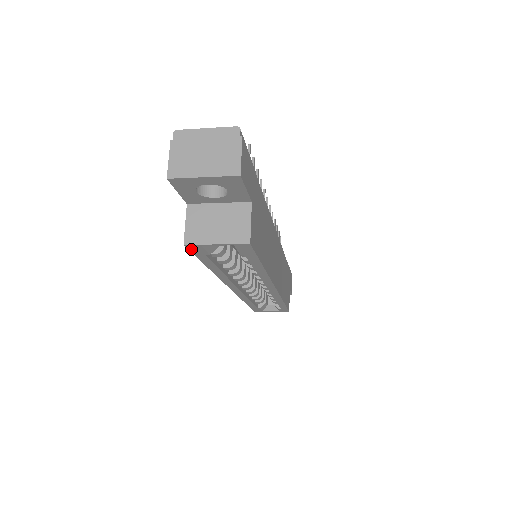
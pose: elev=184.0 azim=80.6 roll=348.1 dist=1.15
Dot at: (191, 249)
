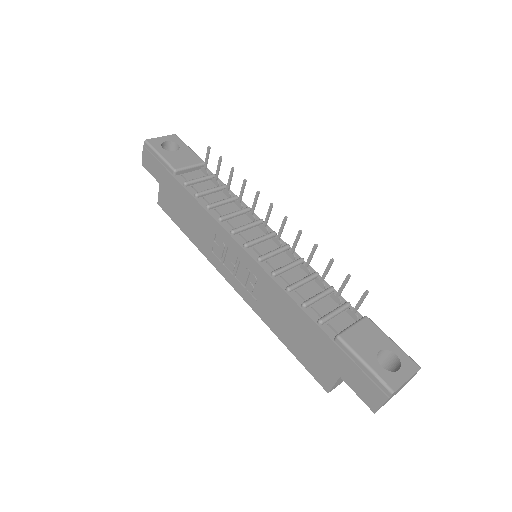
Dot at: (321, 383)
